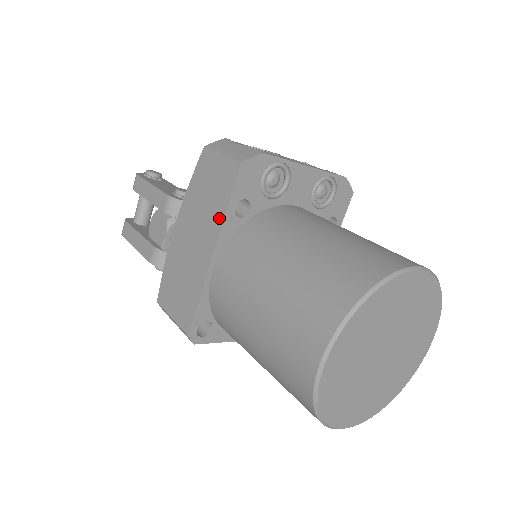
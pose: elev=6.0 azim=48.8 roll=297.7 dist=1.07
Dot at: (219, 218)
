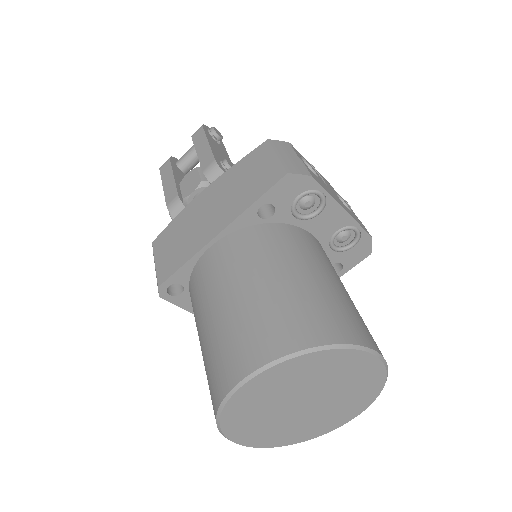
Dot at: (242, 207)
